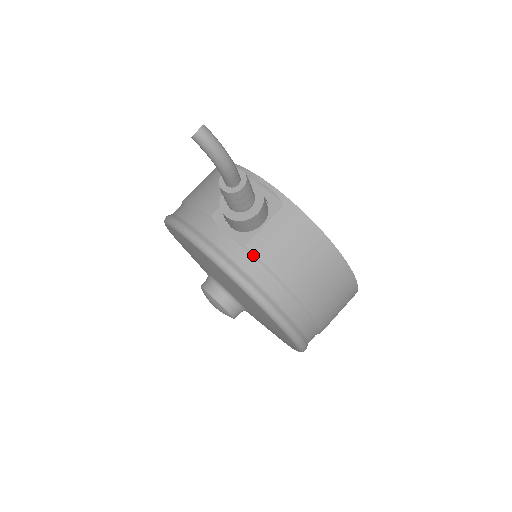
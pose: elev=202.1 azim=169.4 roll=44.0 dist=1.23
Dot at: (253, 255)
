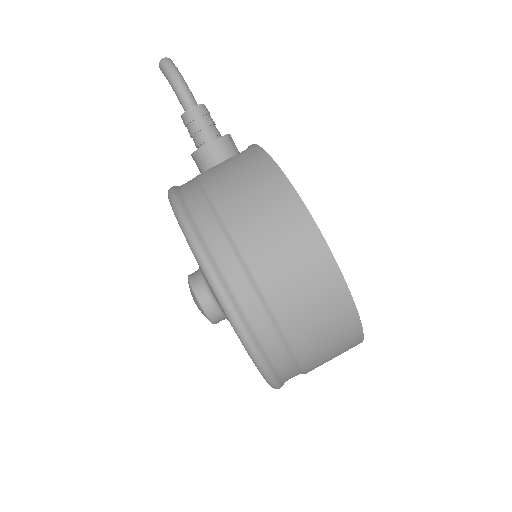
Dot at: (197, 181)
